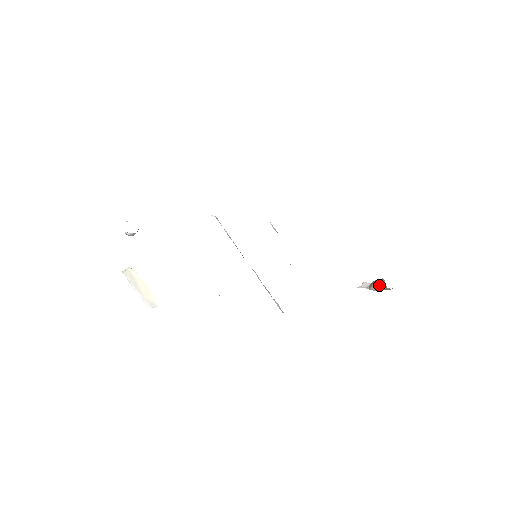
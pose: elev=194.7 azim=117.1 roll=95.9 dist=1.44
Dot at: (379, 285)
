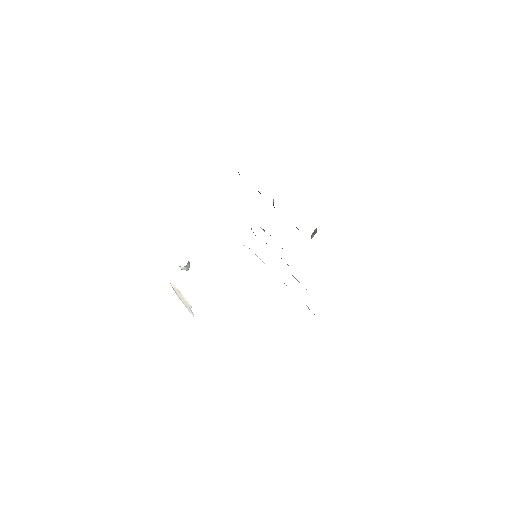
Dot at: (313, 234)
